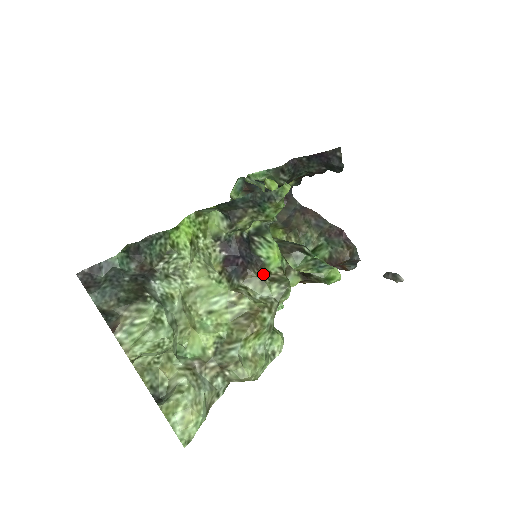
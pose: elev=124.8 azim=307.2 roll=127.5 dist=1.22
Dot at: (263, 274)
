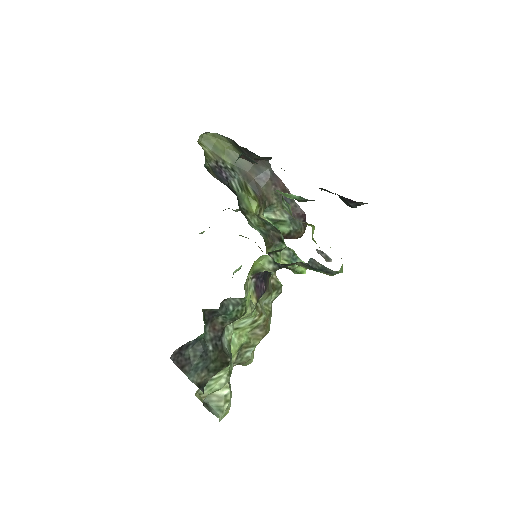
Dot at: (269, 285)
